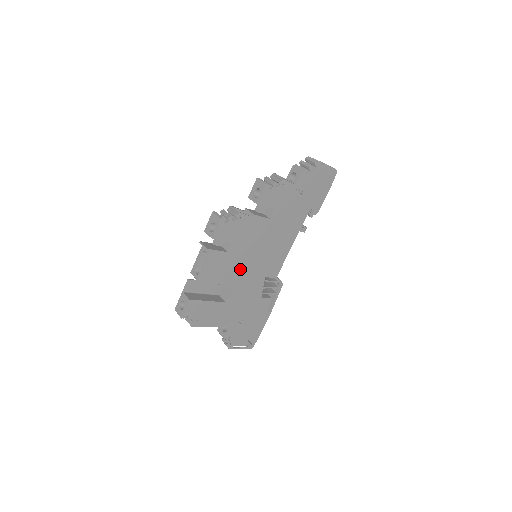
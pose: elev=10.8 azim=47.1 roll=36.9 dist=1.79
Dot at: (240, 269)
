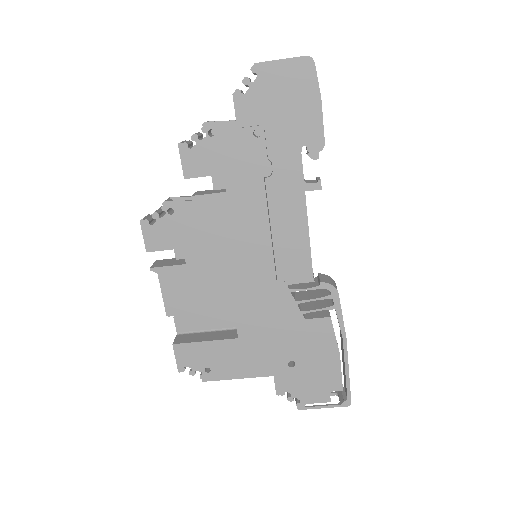
Dot at: (228, 283)
